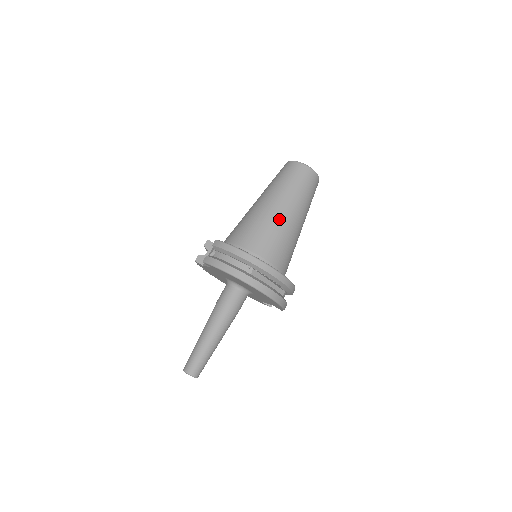
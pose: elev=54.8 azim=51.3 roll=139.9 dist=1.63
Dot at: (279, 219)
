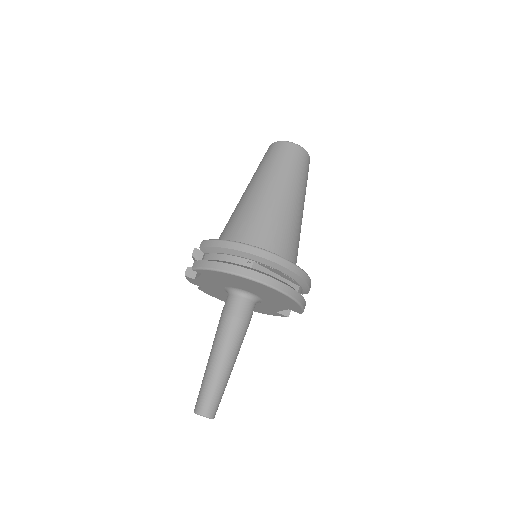
Dot at: (272, 203)
